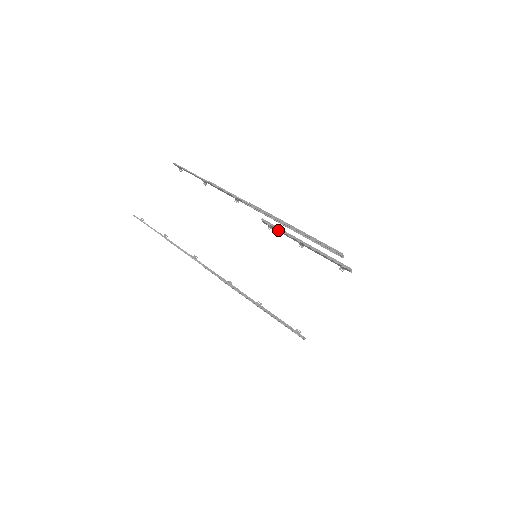
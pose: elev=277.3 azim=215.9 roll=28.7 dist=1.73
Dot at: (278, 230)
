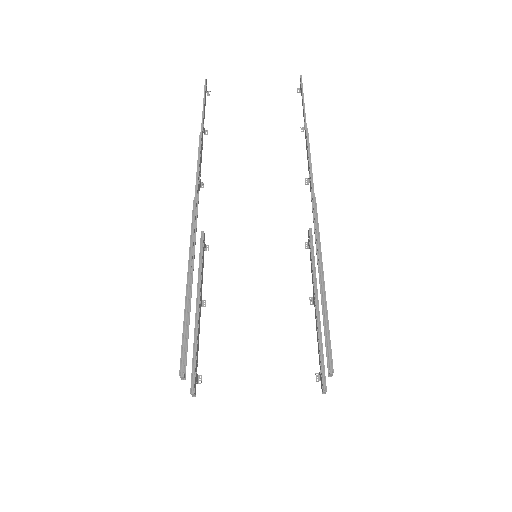
Dot at: (311, 258)
